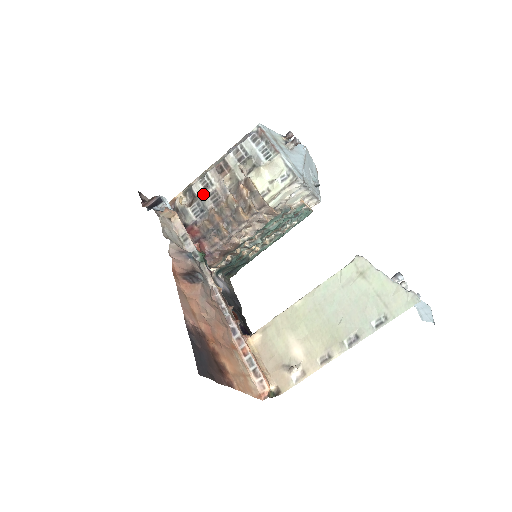
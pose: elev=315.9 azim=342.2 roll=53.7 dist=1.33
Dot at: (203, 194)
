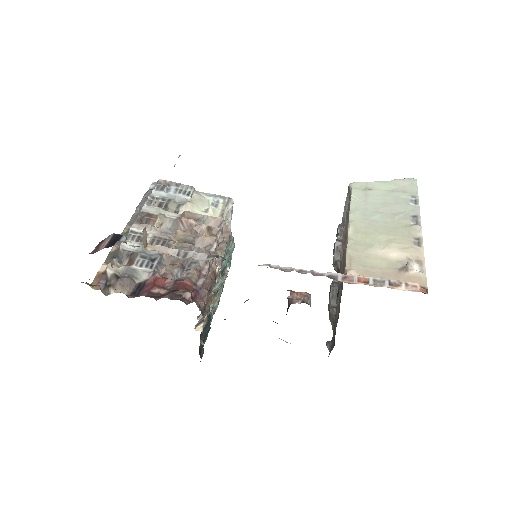
Dot at: (142, 245)
